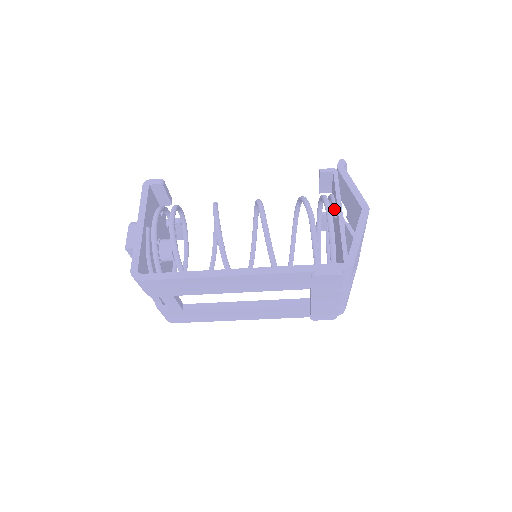
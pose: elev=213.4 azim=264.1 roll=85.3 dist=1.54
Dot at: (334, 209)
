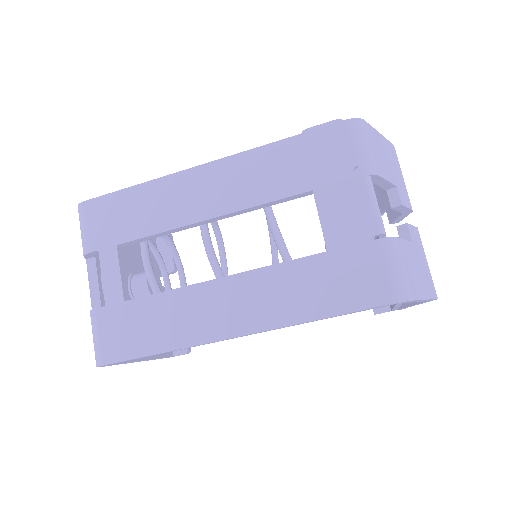
Dot at: occluded
